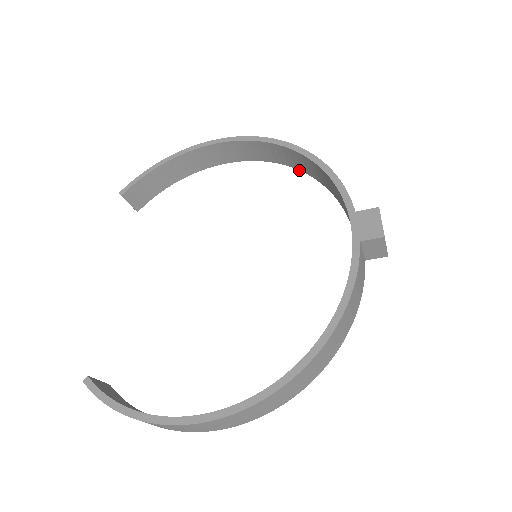
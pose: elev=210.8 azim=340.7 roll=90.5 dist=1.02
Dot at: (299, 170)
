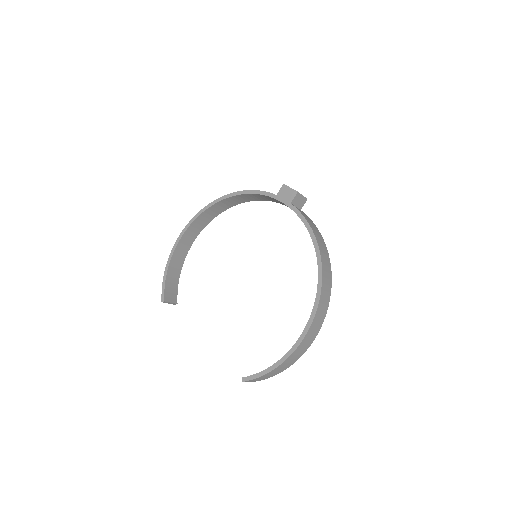
Dot at: occluded
